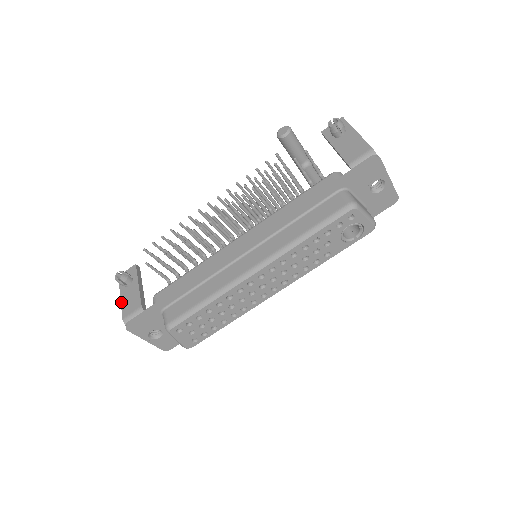
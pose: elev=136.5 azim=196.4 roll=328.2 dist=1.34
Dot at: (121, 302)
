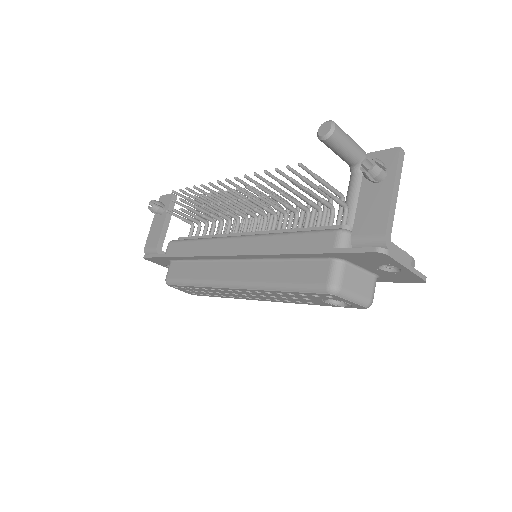
Dot at: (150, 228)
